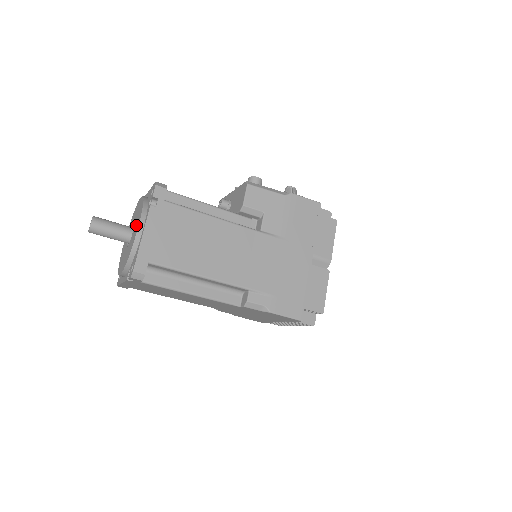
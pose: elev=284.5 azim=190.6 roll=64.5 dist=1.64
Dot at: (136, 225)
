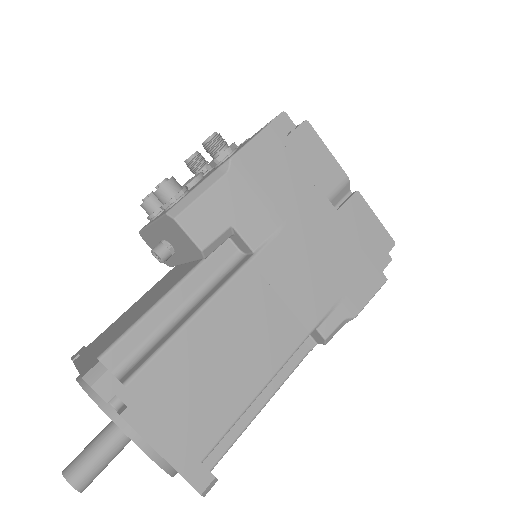
Dot at: occluded
